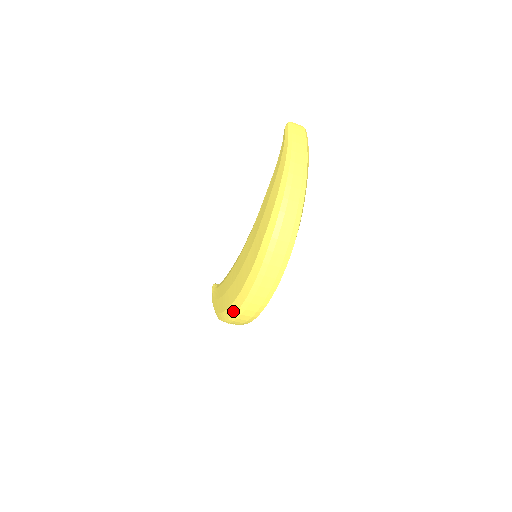
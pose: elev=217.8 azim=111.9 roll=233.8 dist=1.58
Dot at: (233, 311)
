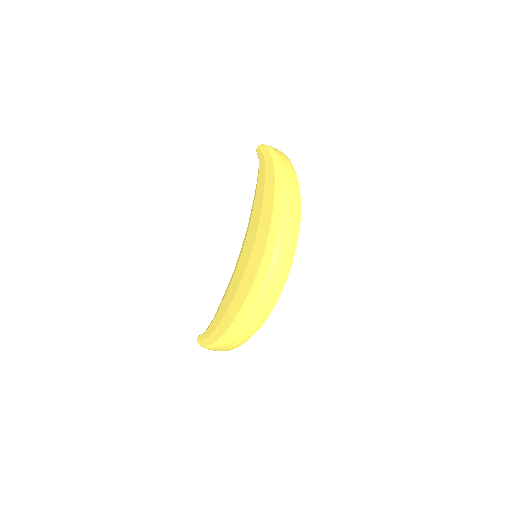
Dot at: (252, 300)
